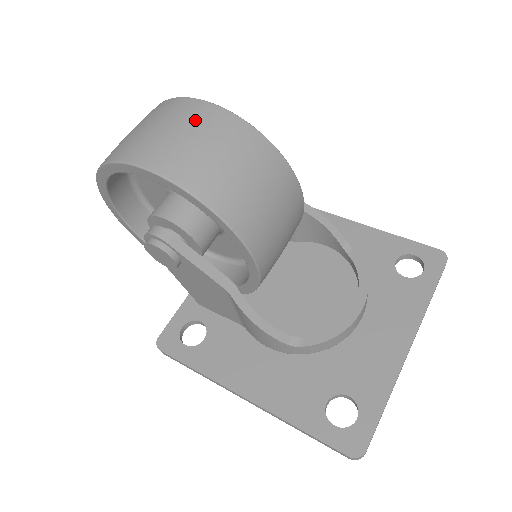
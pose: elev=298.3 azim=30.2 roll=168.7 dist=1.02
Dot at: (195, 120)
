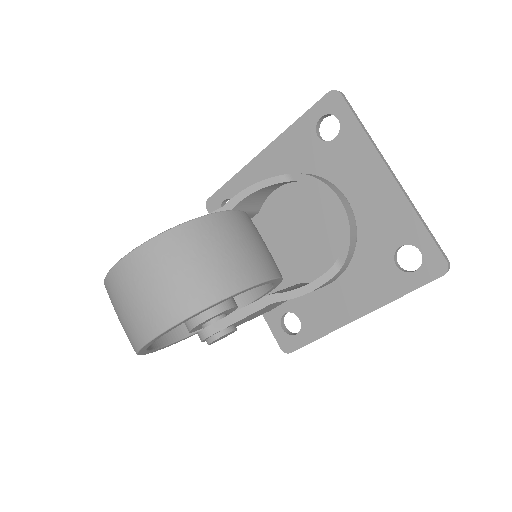
Dot at: (132, 280)
